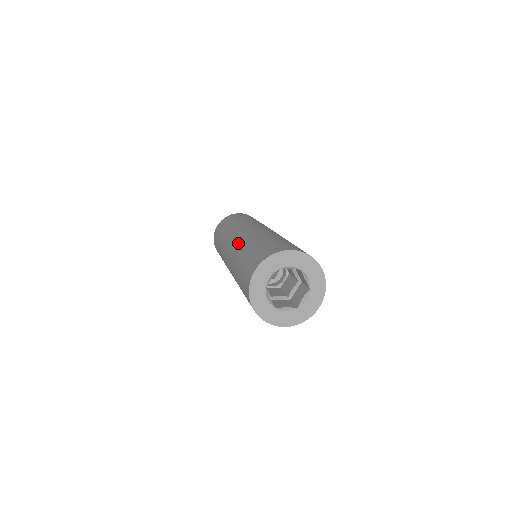
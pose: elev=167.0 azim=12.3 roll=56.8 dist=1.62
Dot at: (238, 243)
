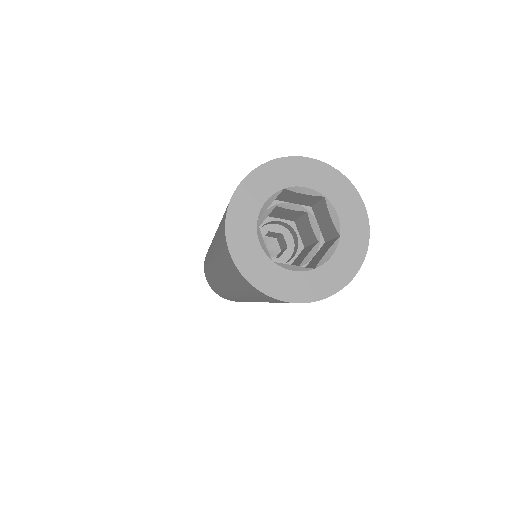
Dot at: (213, 262)
